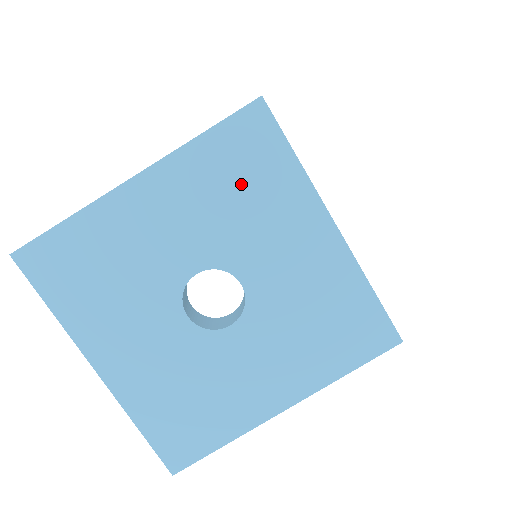
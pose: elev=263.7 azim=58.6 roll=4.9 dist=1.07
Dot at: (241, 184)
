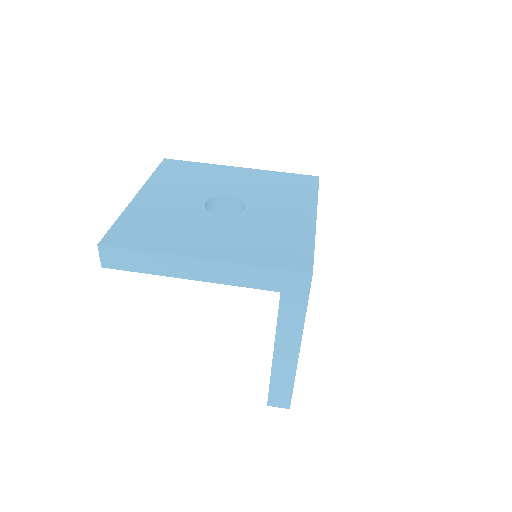
Dot at: (283, 187)
